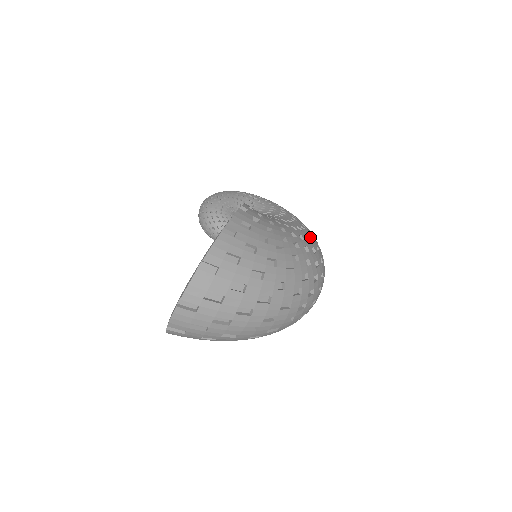
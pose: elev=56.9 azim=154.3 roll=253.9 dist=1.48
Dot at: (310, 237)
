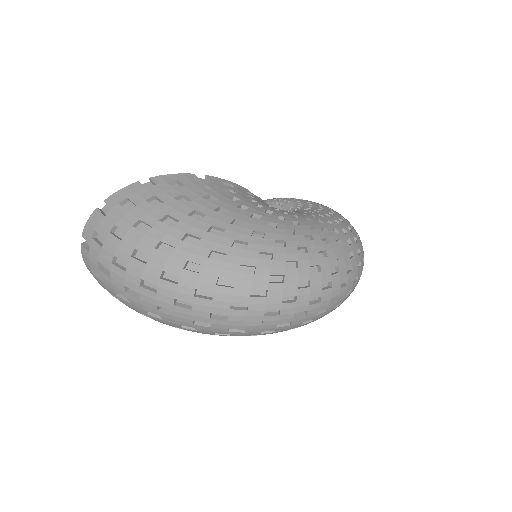
Dot at: (304, 235)
